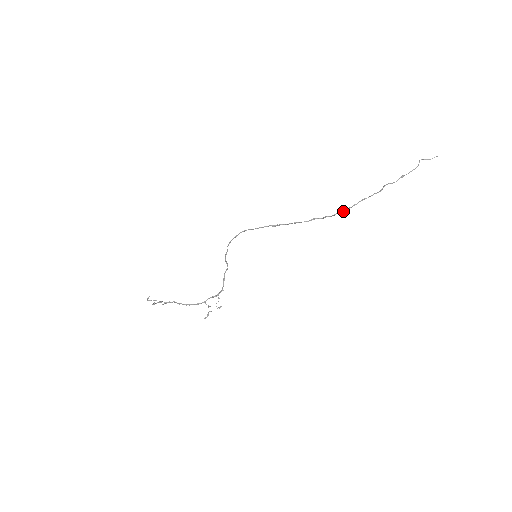
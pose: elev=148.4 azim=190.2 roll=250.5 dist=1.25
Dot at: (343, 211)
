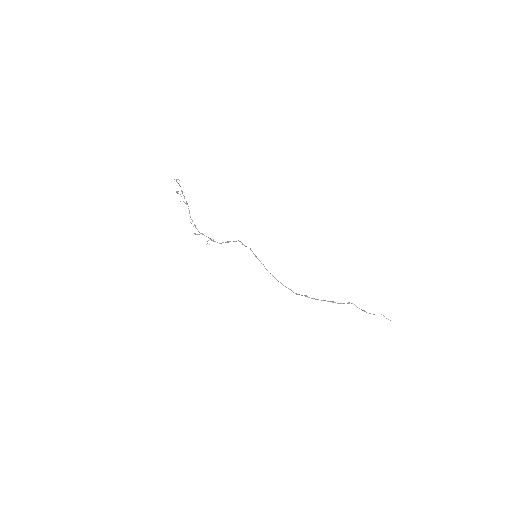
Dot at: occluded
